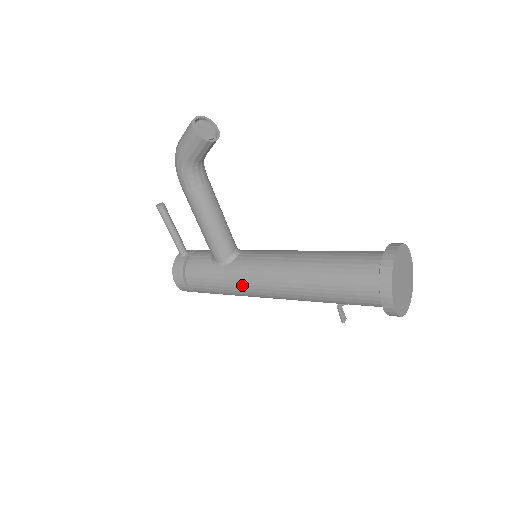
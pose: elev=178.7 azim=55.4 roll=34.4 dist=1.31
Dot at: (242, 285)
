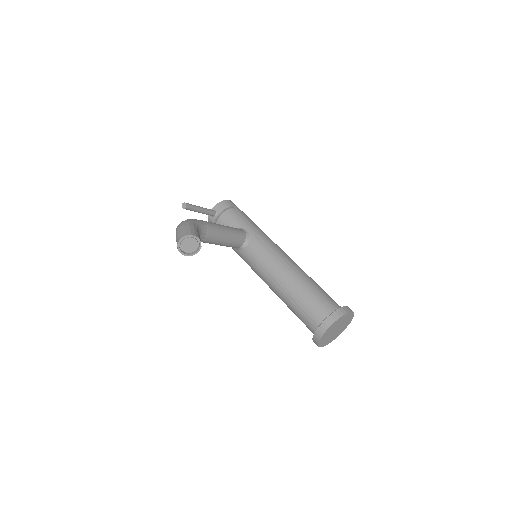
Dot at: occluded
